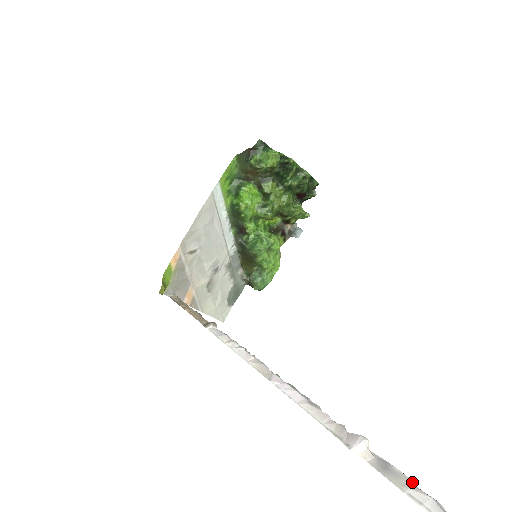
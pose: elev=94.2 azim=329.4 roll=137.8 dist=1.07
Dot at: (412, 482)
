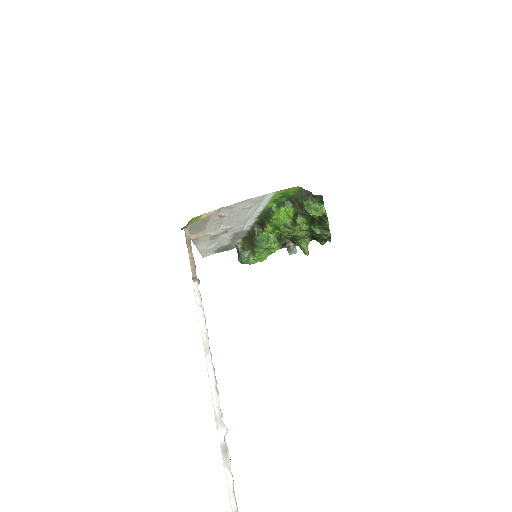
Dot at: occluded
